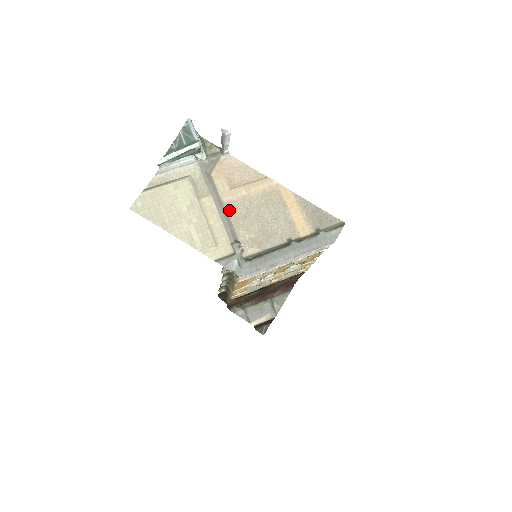
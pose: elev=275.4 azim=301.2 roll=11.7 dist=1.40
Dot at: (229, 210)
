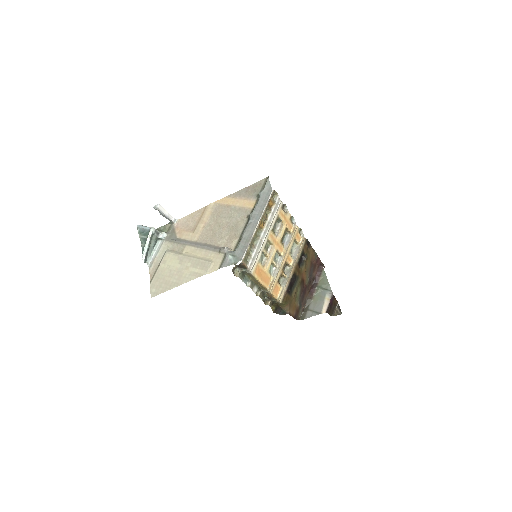
Dot at: (203, 241)
